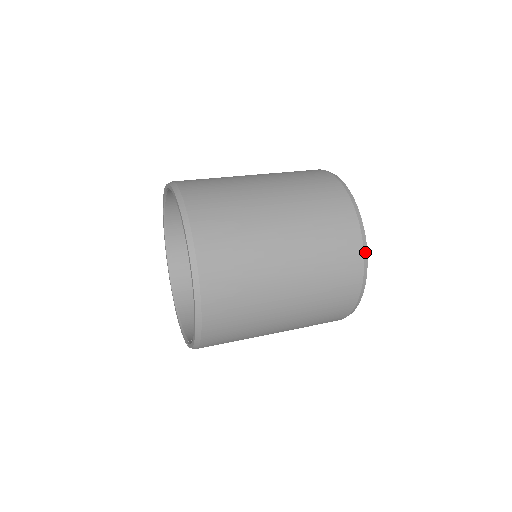
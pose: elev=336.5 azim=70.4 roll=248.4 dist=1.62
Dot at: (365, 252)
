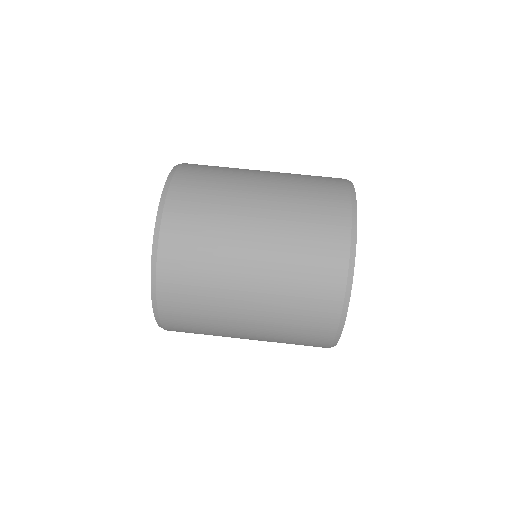
Dot at: (351, 266)
